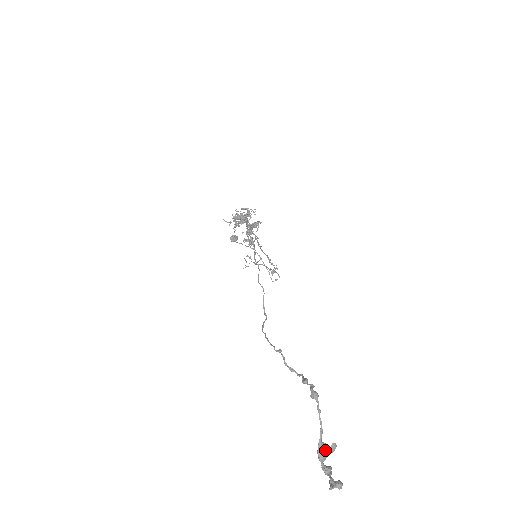
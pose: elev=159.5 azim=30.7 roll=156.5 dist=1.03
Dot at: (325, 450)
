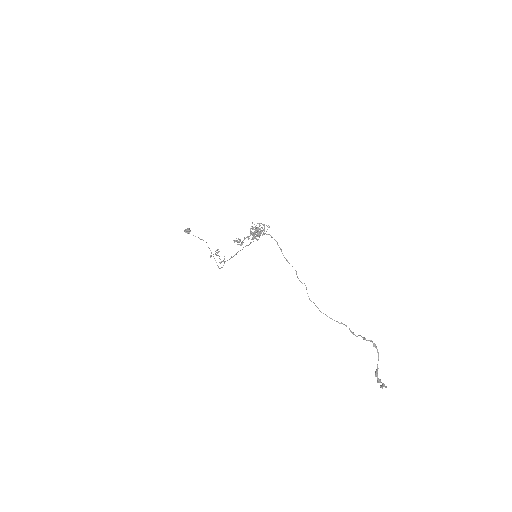
Dot at: occluded
